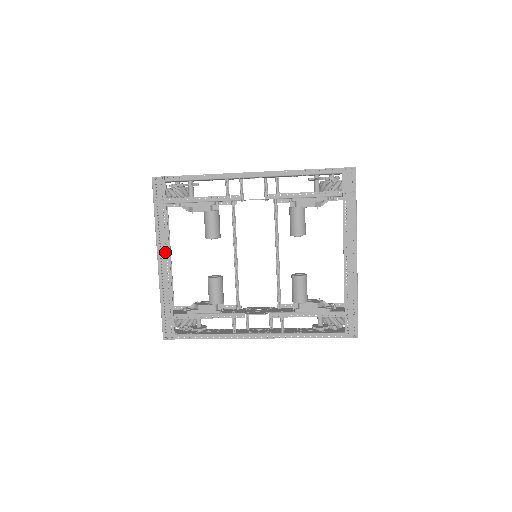
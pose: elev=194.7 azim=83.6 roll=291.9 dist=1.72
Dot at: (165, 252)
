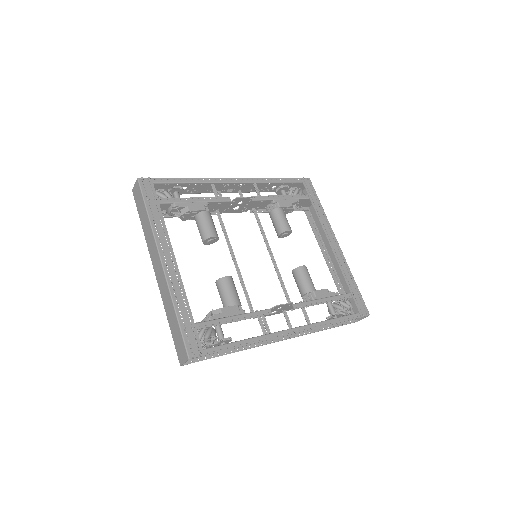
Dot at: (168, 252)
